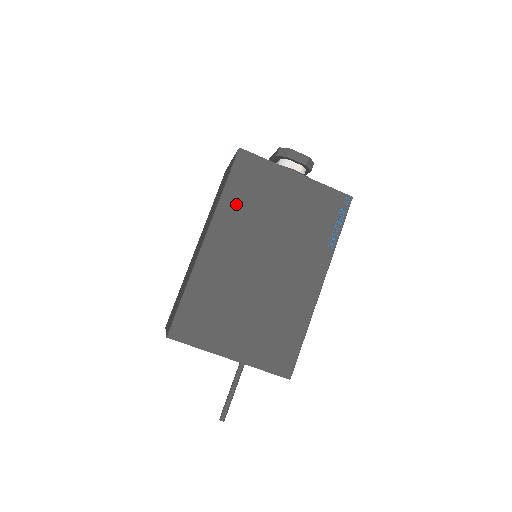
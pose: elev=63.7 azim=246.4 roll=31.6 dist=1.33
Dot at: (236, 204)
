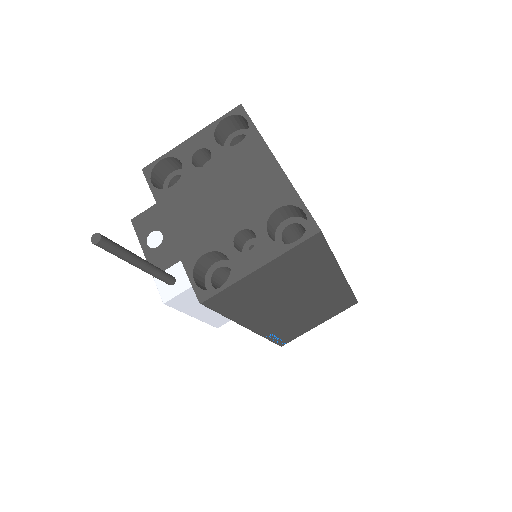
Dot at: occluded
